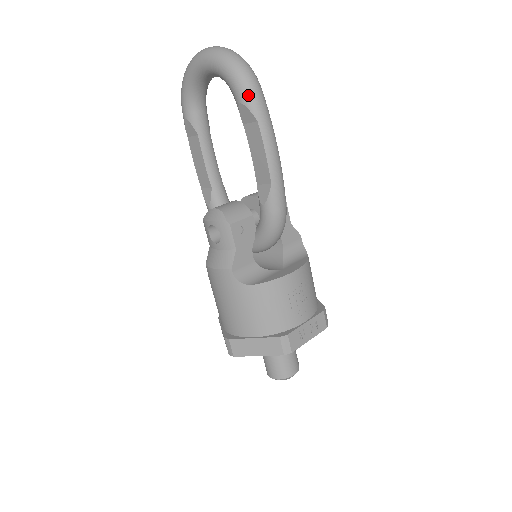
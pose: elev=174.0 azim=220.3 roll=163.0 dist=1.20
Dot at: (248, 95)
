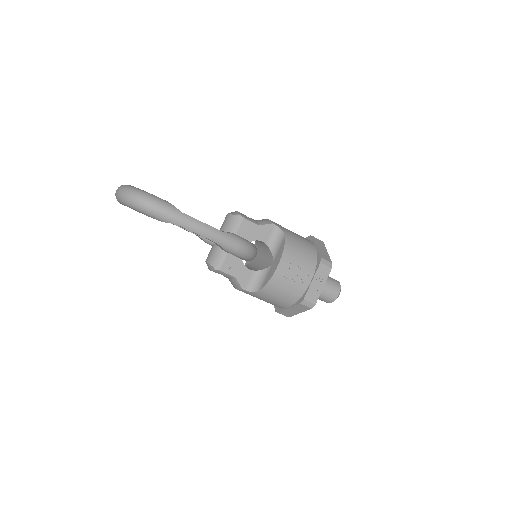
Dot at: (158, 217)
